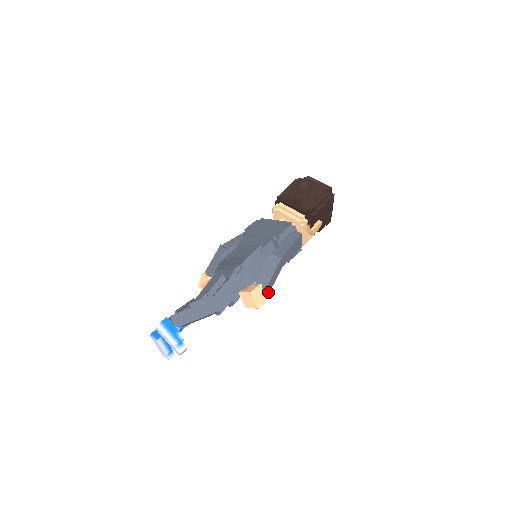
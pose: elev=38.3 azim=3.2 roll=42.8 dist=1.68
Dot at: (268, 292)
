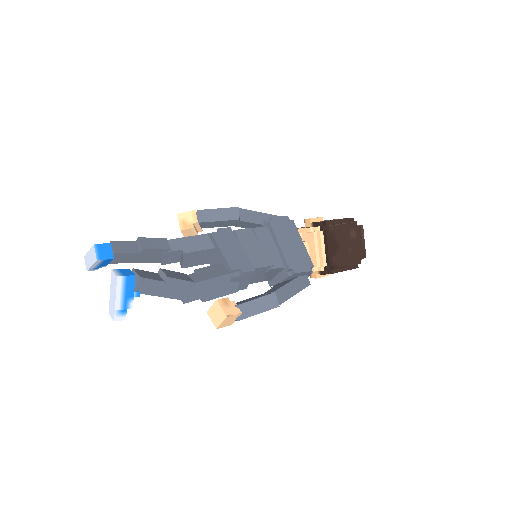
Dot at: occluded
